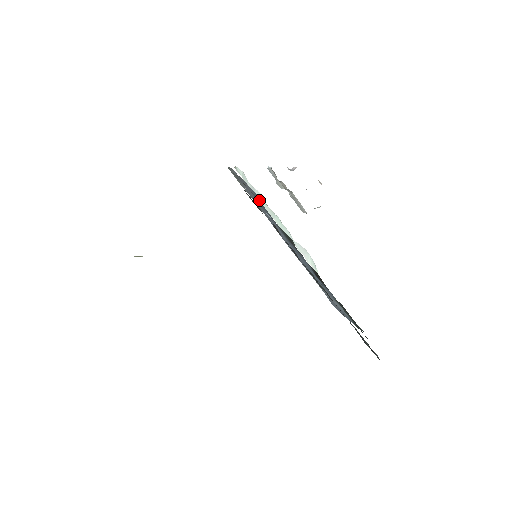
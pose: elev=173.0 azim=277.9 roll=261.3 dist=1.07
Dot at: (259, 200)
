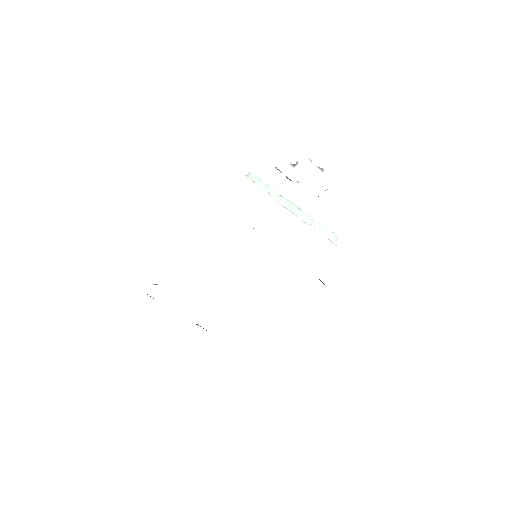
Dot at: occluded
